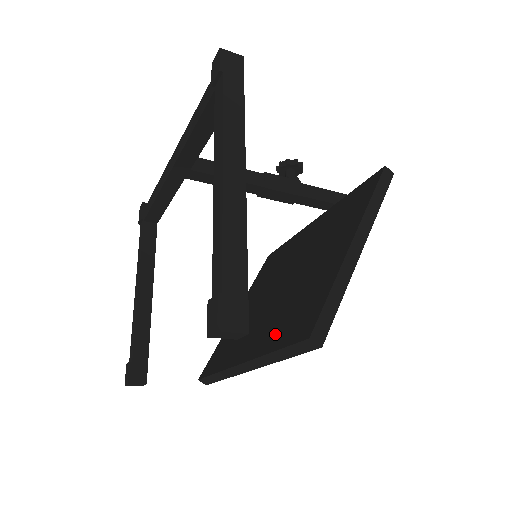
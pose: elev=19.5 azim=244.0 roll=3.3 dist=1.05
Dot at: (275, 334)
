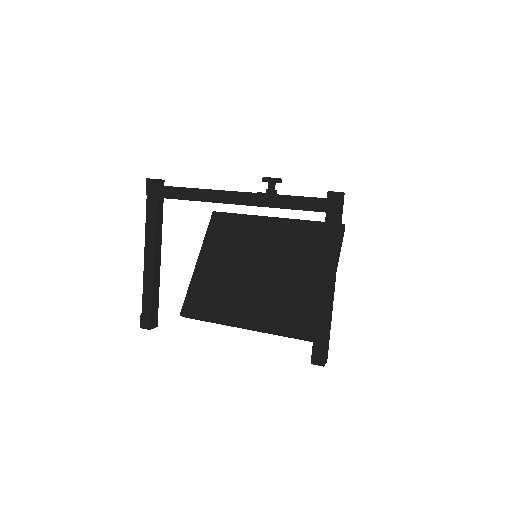
Dot at: (280, 321)
